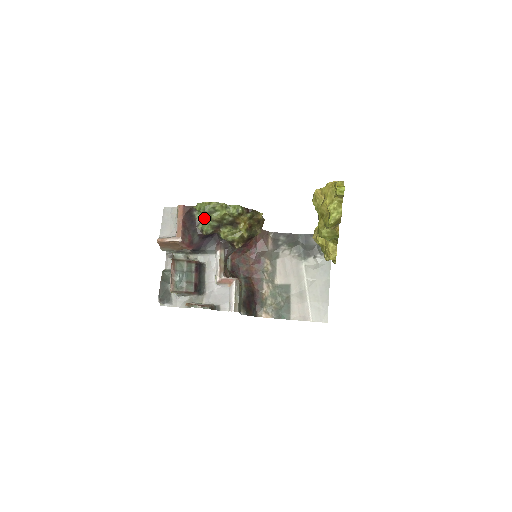
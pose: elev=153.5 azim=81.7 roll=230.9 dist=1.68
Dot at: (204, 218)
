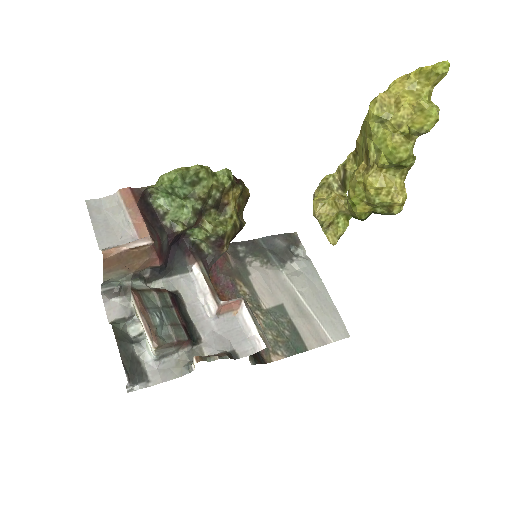
Dot at: (173, 203)
